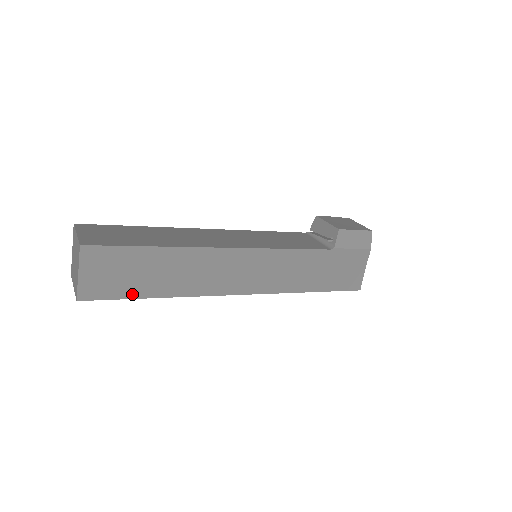
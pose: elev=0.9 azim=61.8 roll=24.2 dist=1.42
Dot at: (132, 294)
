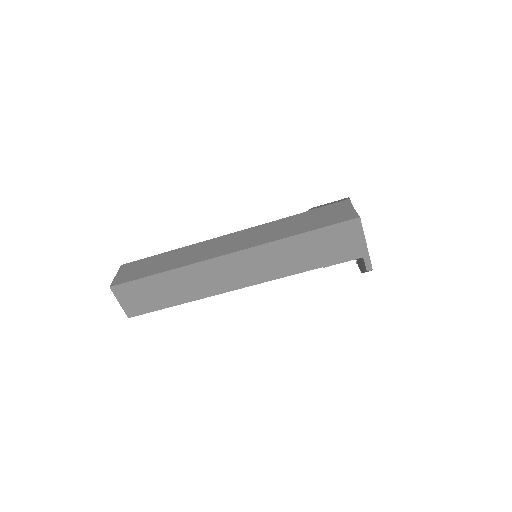
Dot at: (144, 276)
